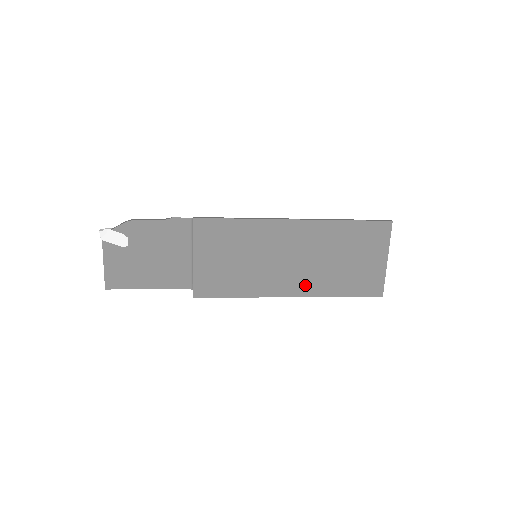
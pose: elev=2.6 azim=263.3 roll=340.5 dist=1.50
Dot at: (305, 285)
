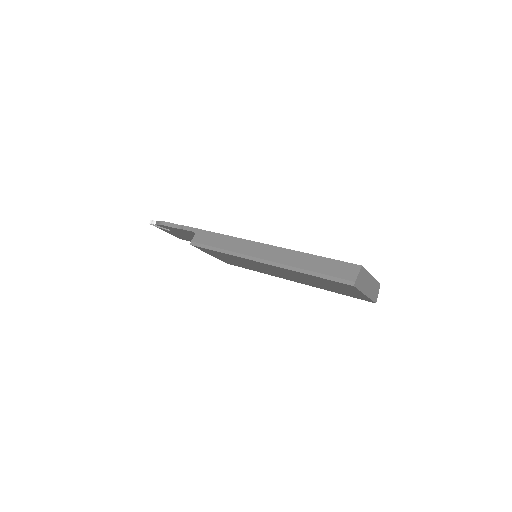
Dot at: (301, 282)
